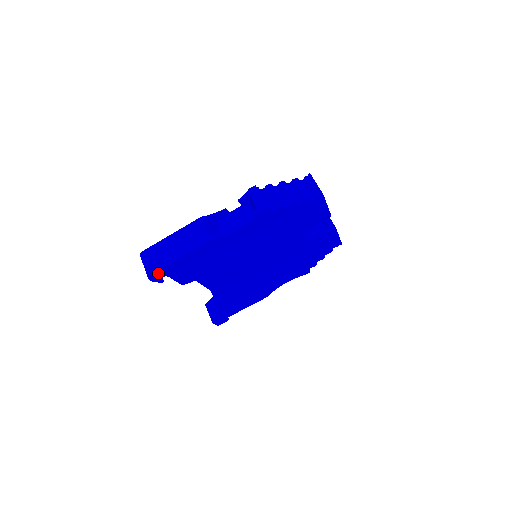
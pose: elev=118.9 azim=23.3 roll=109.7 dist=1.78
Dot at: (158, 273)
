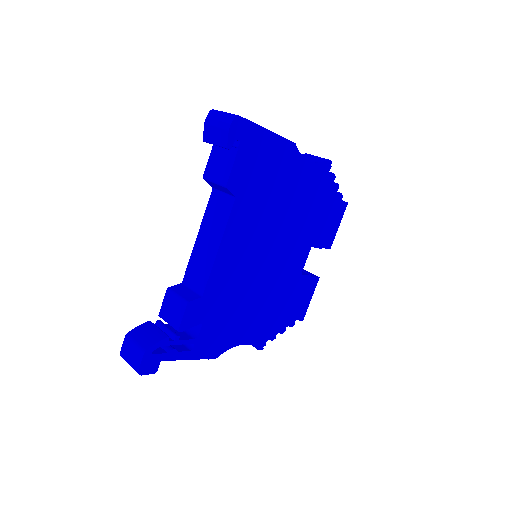
Dot at: (243, 125)
